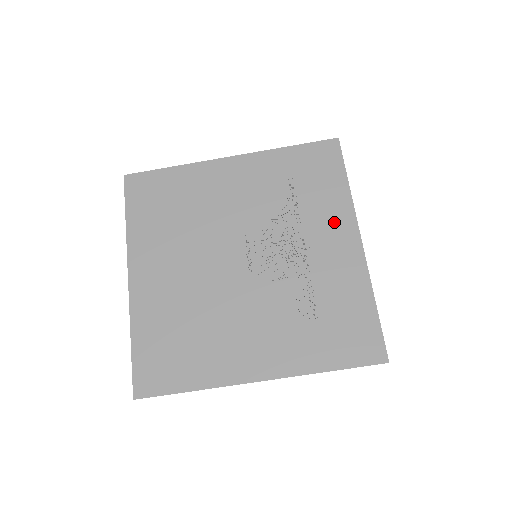
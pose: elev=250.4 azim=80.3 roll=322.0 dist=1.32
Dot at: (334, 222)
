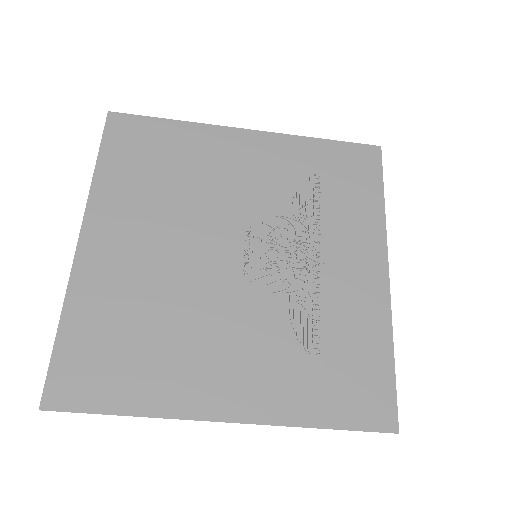
Dot at: (360, 240)
